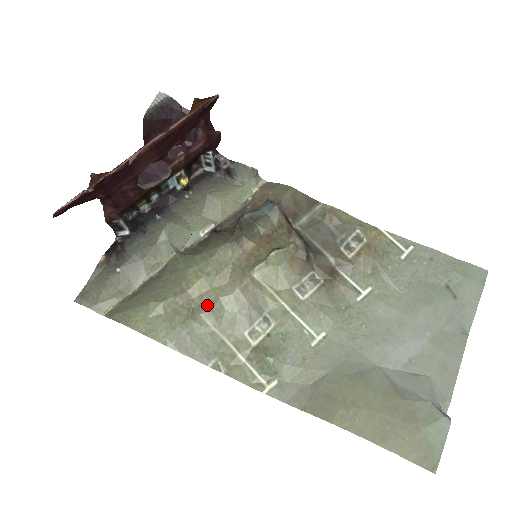
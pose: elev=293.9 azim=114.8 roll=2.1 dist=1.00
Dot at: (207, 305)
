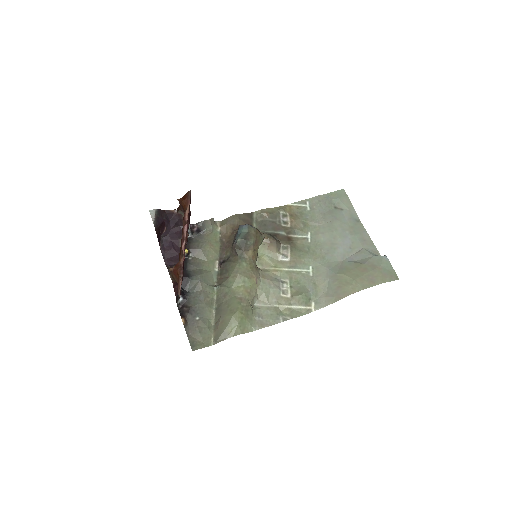
Dot at: (254, 297)
